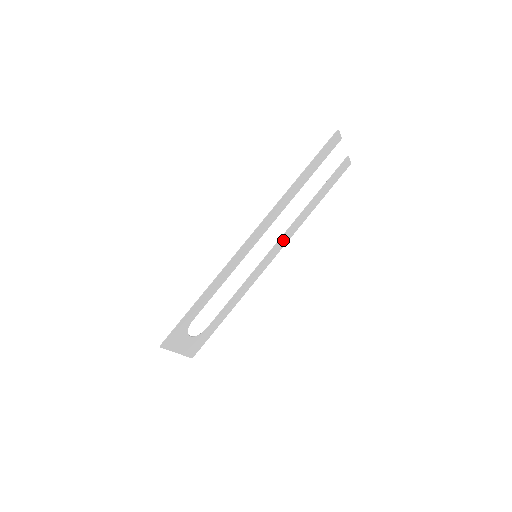
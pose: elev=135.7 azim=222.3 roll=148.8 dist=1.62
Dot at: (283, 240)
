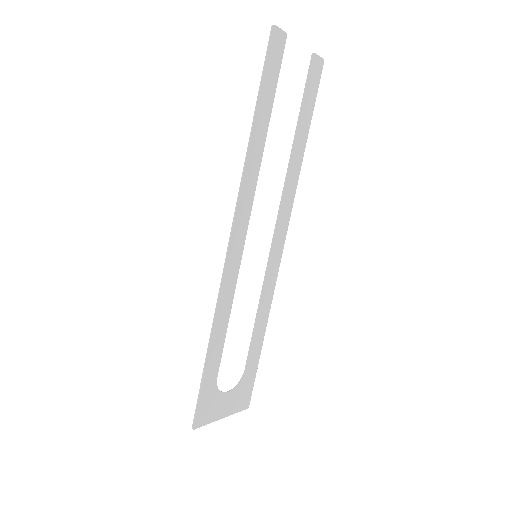
Dot at: (283, 214)
